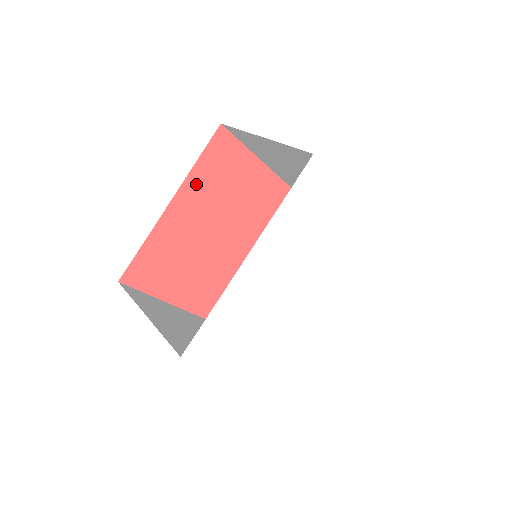
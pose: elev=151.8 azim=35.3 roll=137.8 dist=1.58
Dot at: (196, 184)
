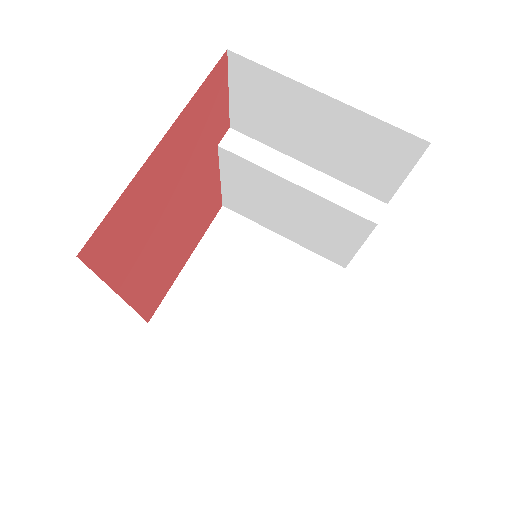
Dot at: (122, 269)
